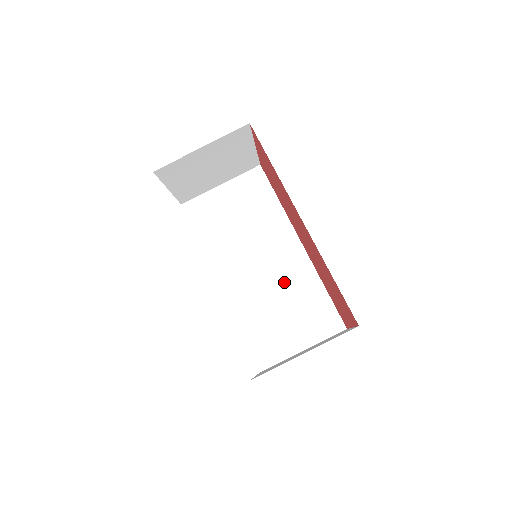
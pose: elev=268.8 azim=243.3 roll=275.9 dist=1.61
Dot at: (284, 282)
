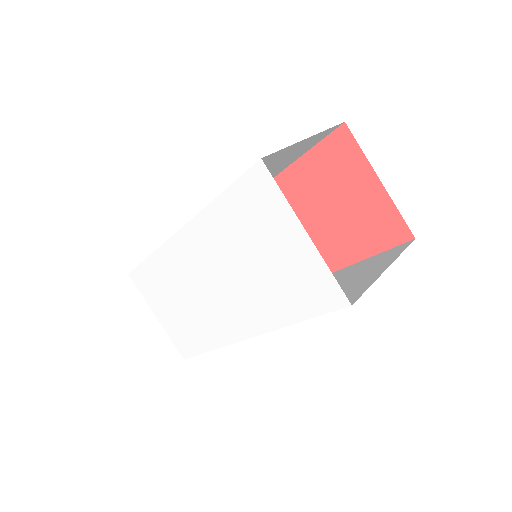
Dot at: occluded
